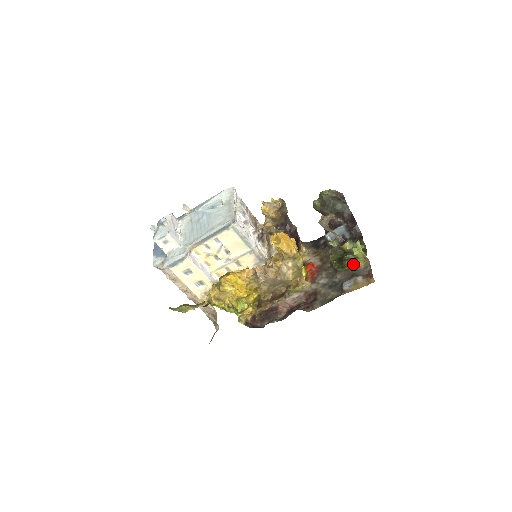
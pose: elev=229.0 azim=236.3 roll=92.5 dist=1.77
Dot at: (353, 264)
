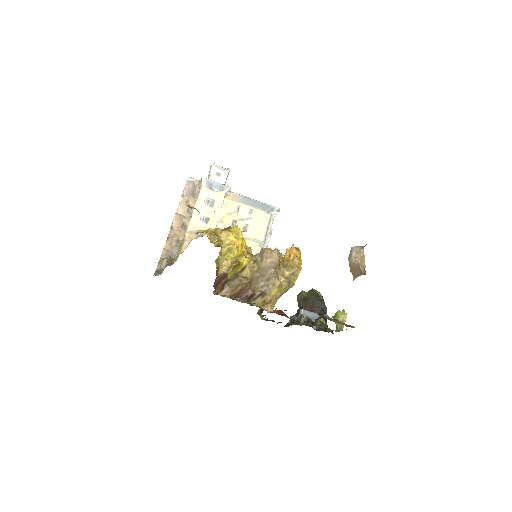
Dot at: (325, 327)
